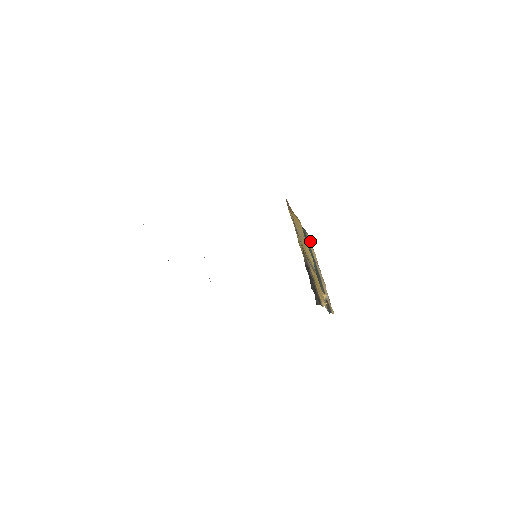
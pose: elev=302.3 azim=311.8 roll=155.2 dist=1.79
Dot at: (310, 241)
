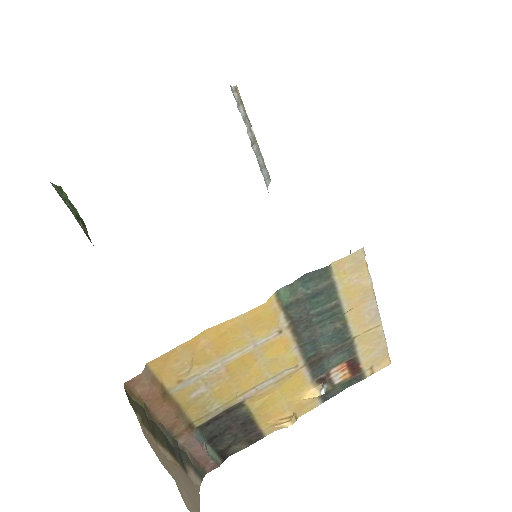
Dot at: (358, 264)
